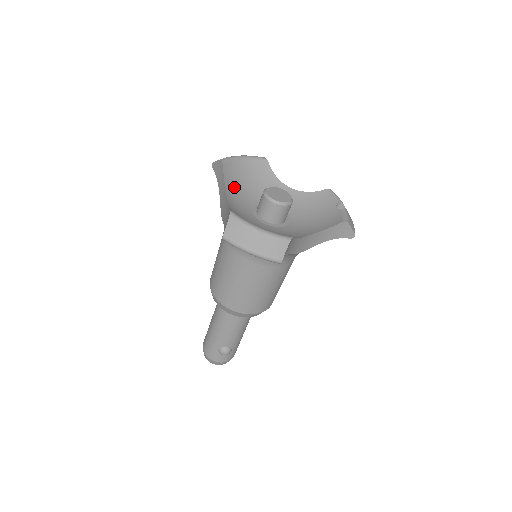
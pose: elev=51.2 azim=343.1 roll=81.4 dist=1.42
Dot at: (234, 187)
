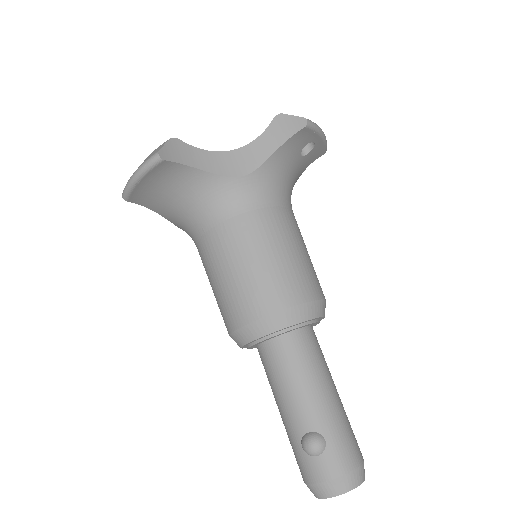
Dot at: occluded
